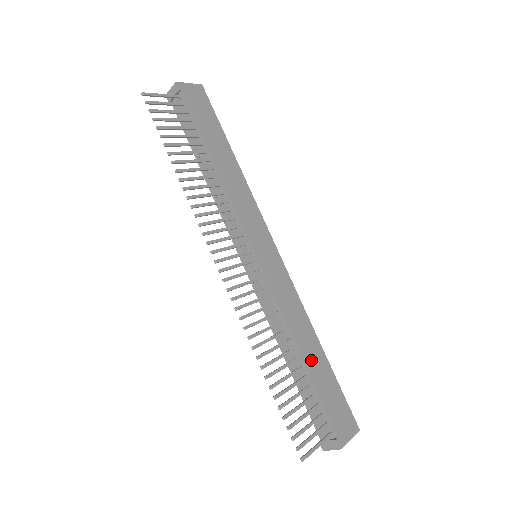
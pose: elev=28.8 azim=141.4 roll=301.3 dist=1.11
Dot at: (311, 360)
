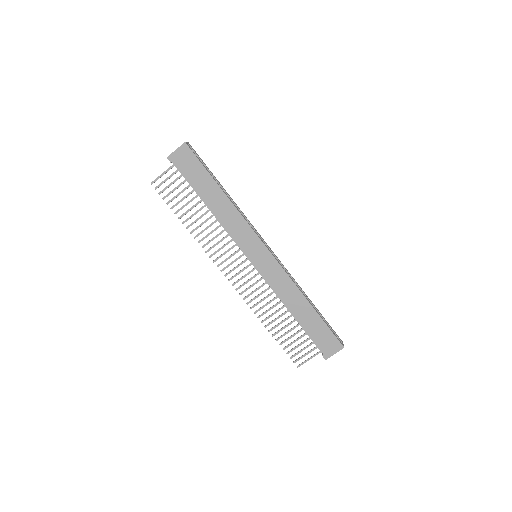
Dot at: (301, 315)
